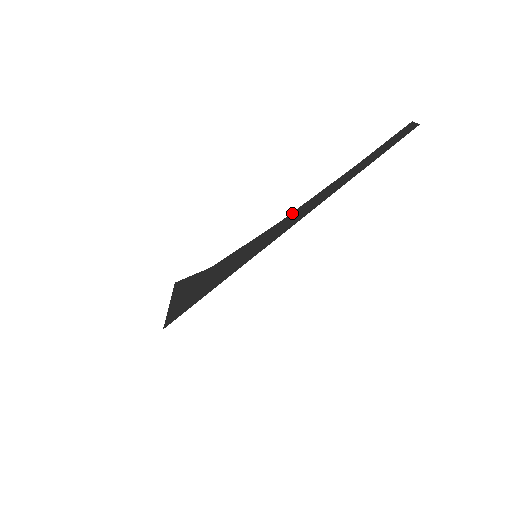
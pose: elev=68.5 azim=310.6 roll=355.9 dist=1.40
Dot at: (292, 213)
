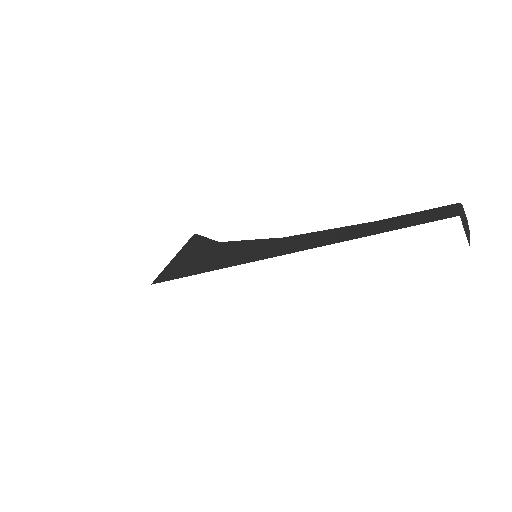
Dot at: (299, 235)
